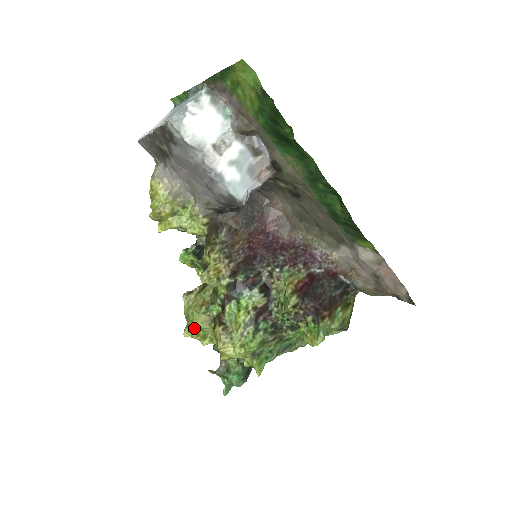
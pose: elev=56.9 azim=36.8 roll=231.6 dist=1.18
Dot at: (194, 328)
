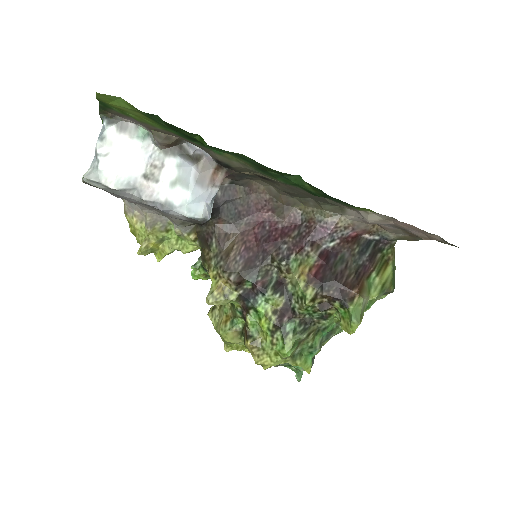
Dot at: (230, 343)
